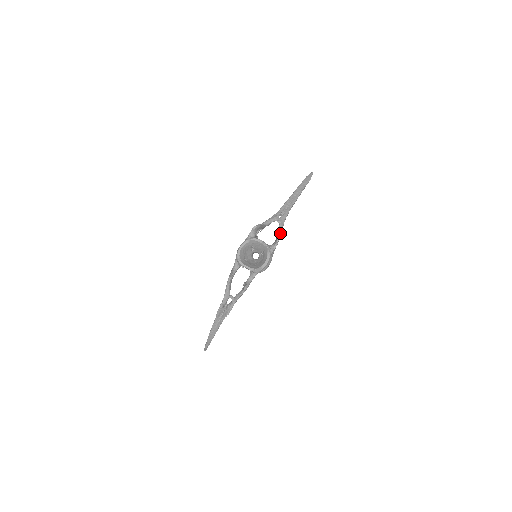
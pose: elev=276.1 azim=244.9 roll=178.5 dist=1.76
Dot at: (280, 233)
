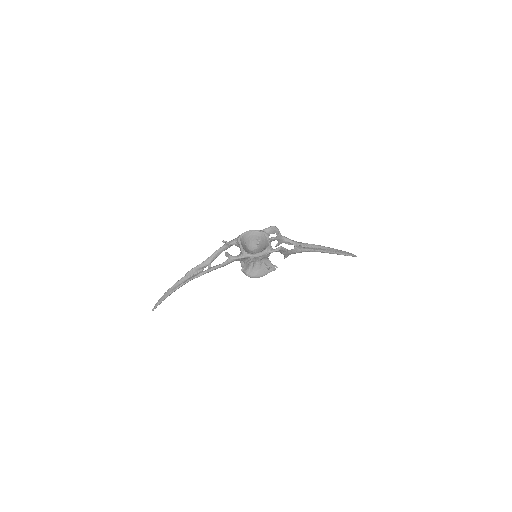
Dot at: (289, 250)
